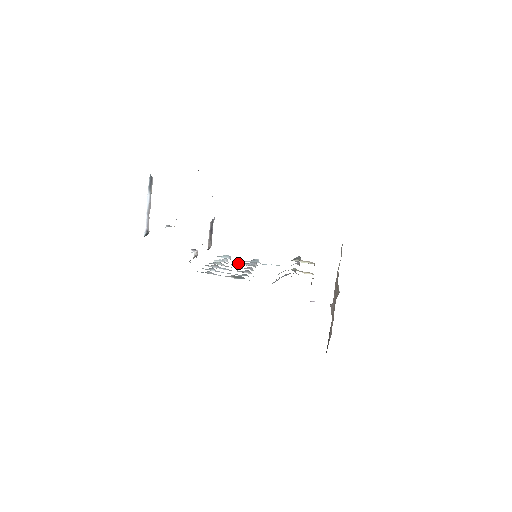
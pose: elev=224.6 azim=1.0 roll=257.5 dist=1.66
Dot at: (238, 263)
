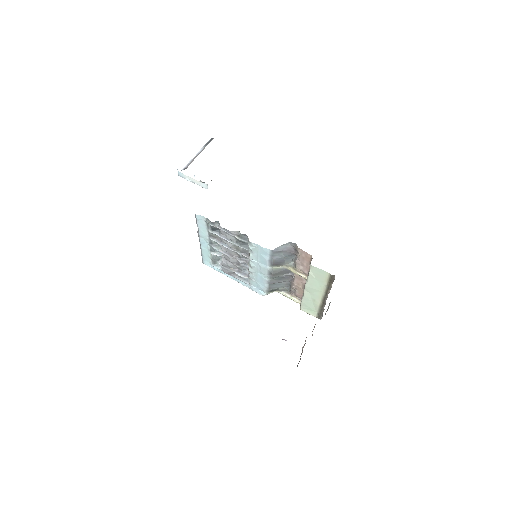
Dot at: (231, 268)
